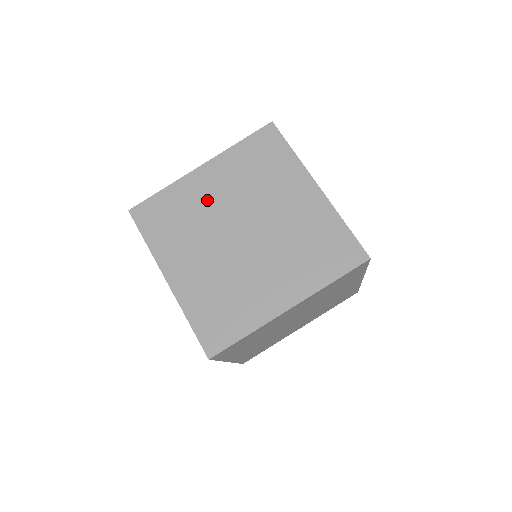
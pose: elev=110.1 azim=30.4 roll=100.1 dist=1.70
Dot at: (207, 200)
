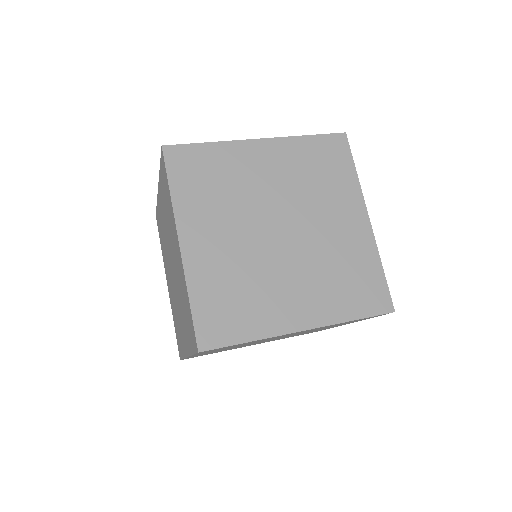
Dot at: (255, 178)
